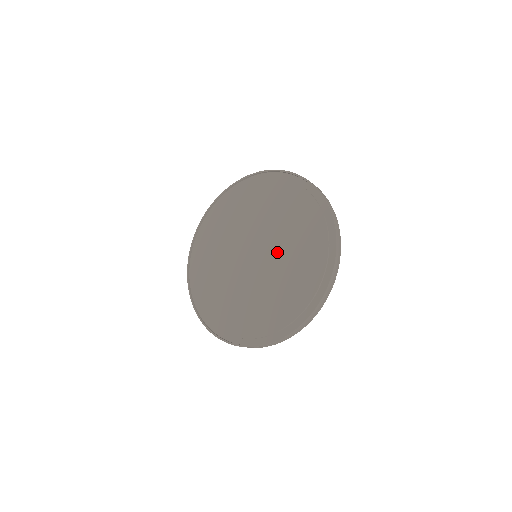
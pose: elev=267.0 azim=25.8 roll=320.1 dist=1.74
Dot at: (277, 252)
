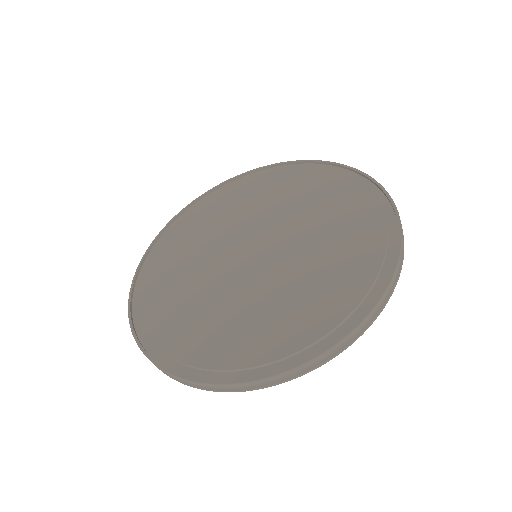
Dot at: (296, 243)
